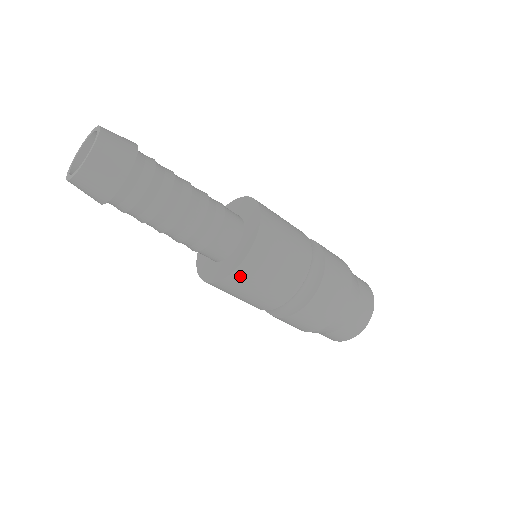
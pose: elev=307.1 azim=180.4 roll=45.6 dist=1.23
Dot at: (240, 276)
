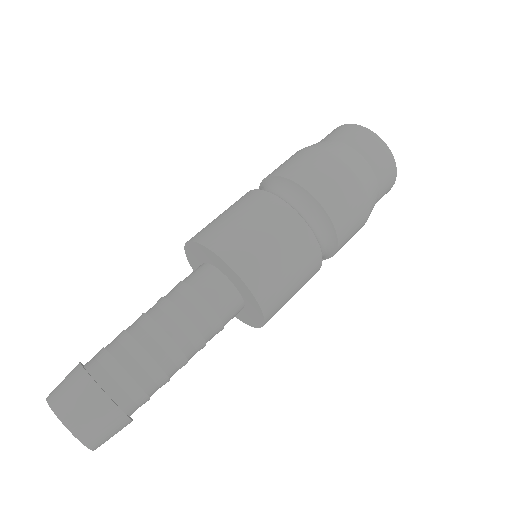
Dot at: (270, 303)
